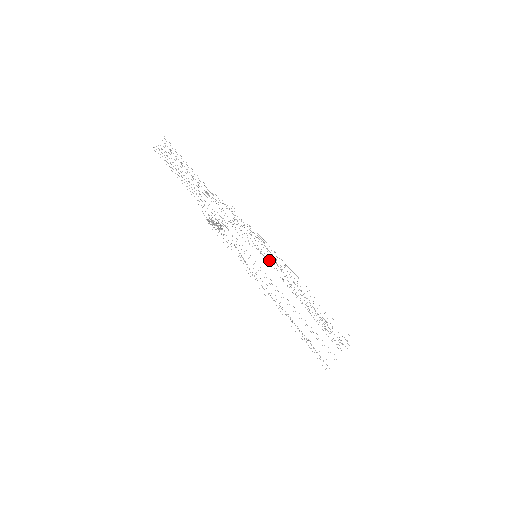
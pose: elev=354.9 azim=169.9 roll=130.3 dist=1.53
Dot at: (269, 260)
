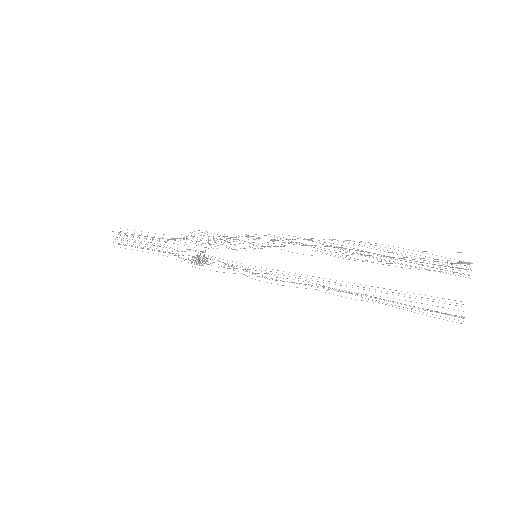
Dot at: occluded
